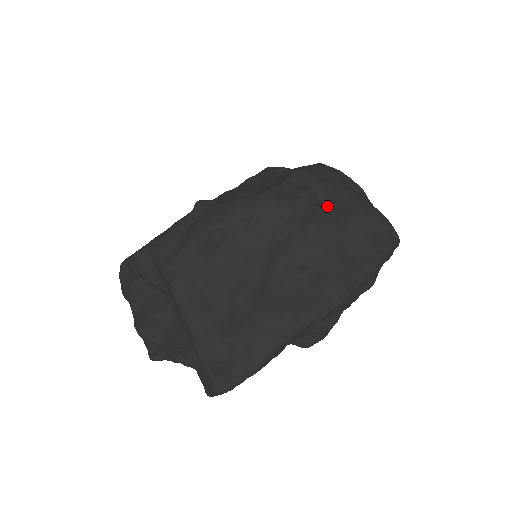
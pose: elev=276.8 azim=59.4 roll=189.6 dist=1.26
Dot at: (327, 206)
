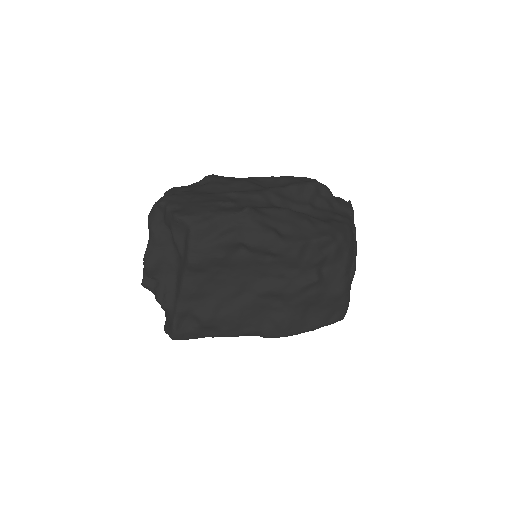
Dot at: (324, 276)
